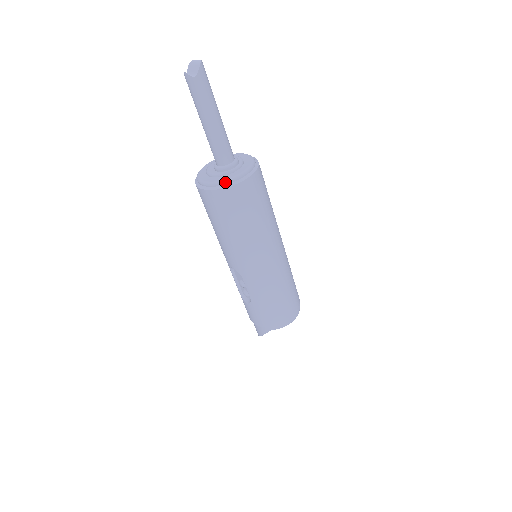
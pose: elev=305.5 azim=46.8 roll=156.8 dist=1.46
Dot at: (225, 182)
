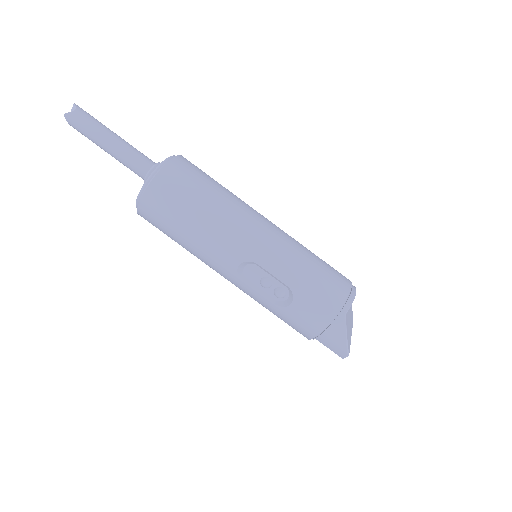
Dot at: (159, 166)
